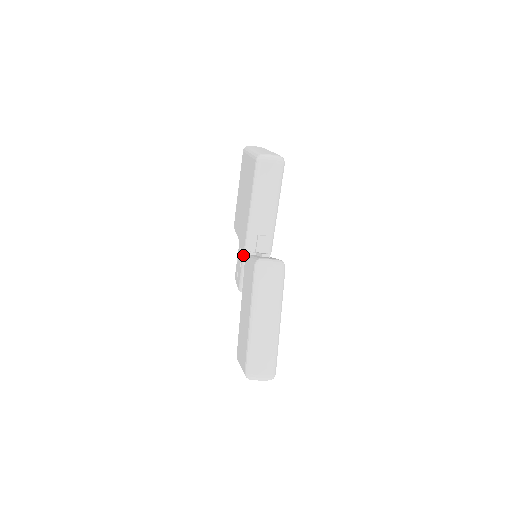
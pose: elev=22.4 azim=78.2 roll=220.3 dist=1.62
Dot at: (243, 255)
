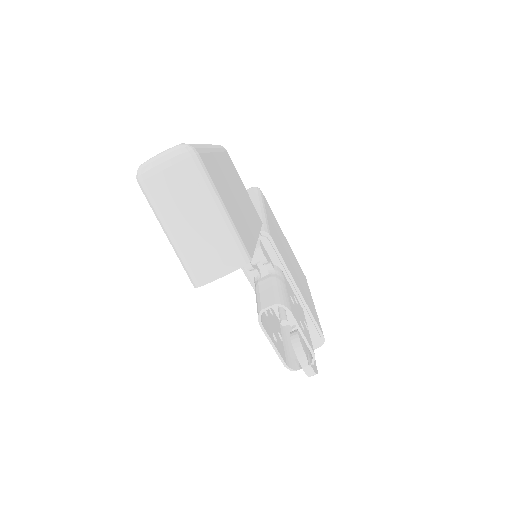
Dot at: occluded
